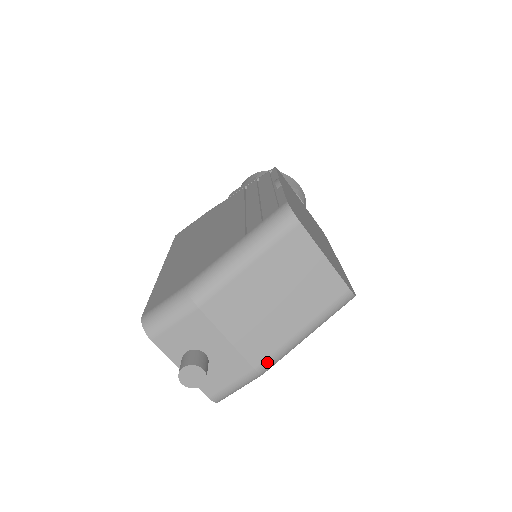
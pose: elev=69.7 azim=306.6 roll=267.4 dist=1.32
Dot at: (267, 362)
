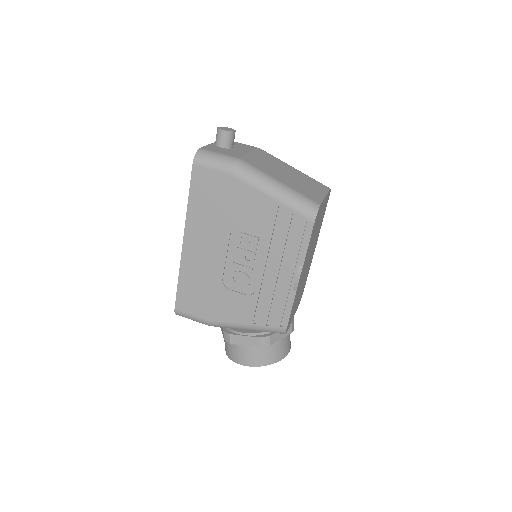
Dot at: (248, 164)
